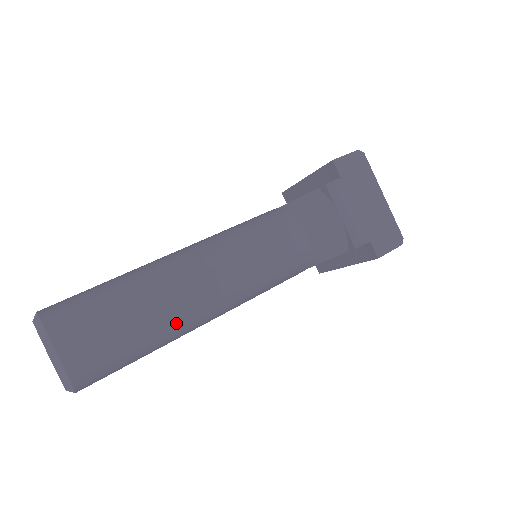
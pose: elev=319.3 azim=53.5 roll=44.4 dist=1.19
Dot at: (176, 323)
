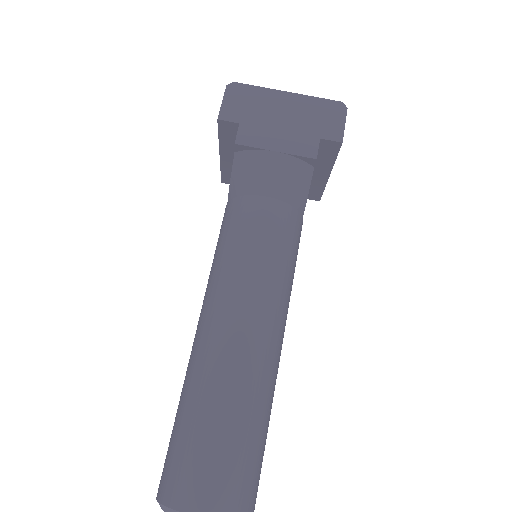
Dot at: (258, 384)
